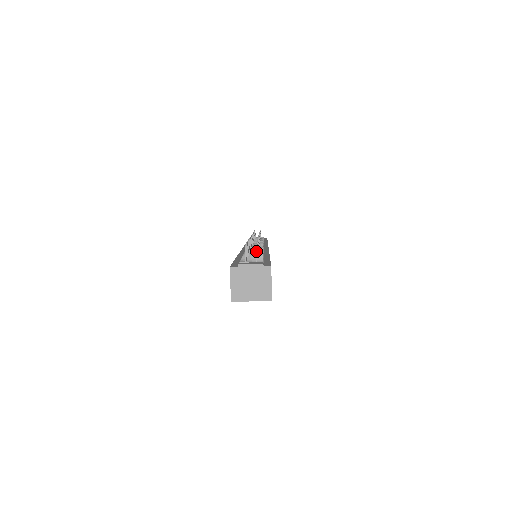
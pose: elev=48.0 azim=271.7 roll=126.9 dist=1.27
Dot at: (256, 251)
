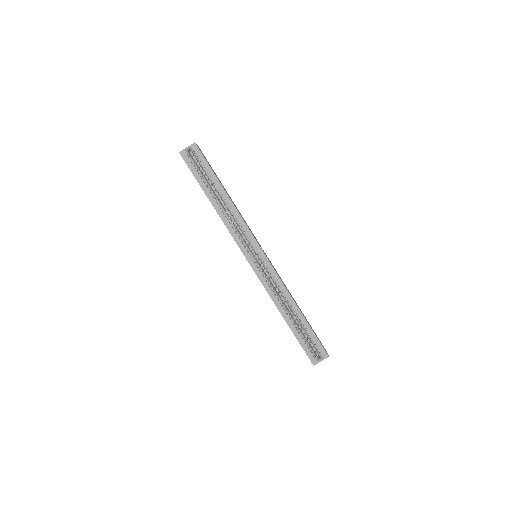
Dot at: occluded
